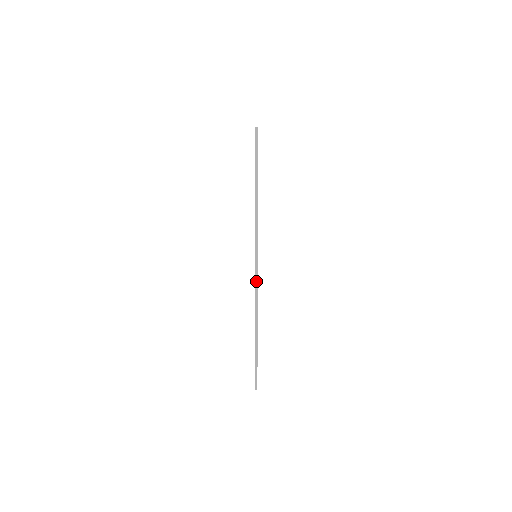
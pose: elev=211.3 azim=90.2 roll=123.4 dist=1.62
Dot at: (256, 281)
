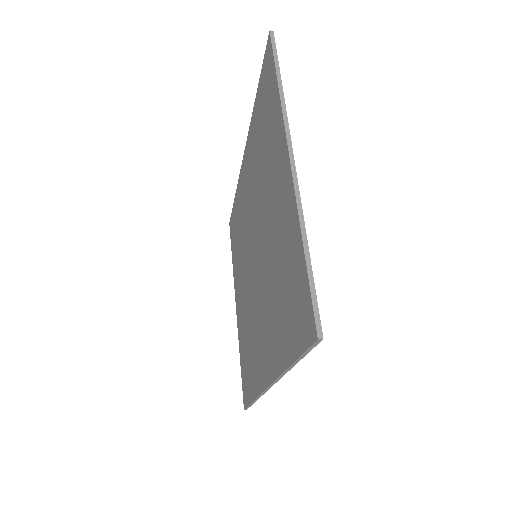
Dot at: (264, 392)
